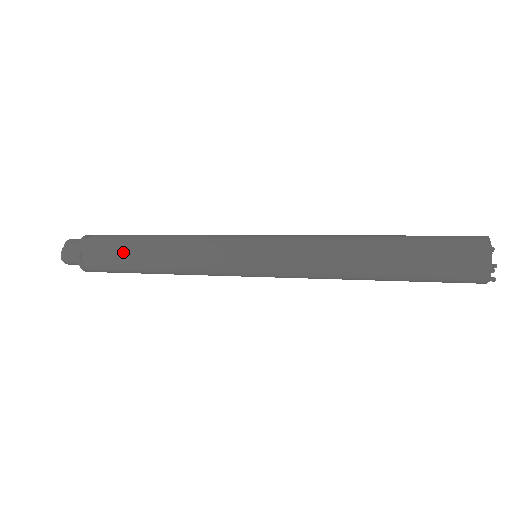
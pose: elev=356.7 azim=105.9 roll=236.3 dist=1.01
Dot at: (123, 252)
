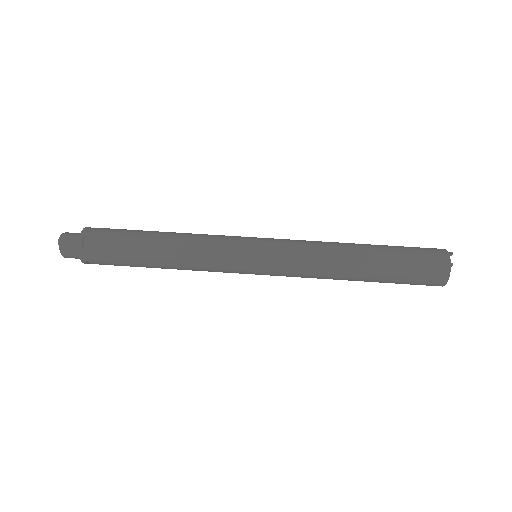
Dot at: (132, 265)
